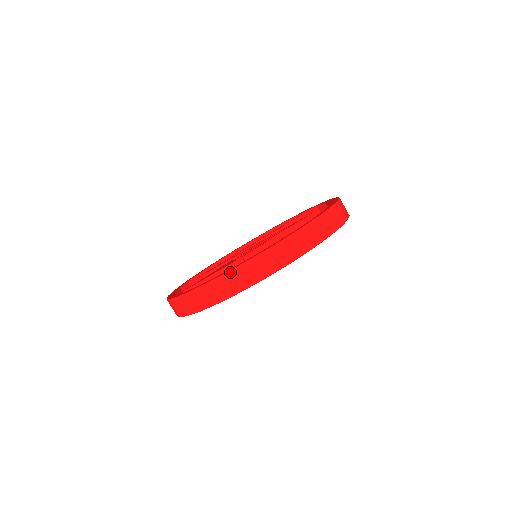
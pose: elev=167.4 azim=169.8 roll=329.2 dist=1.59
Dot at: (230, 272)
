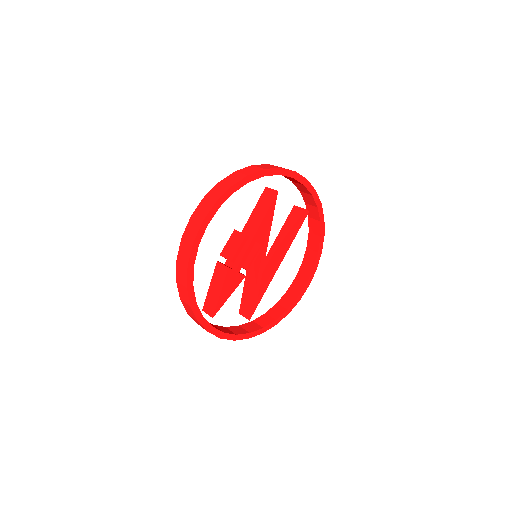
Dot at: (177, 259)
